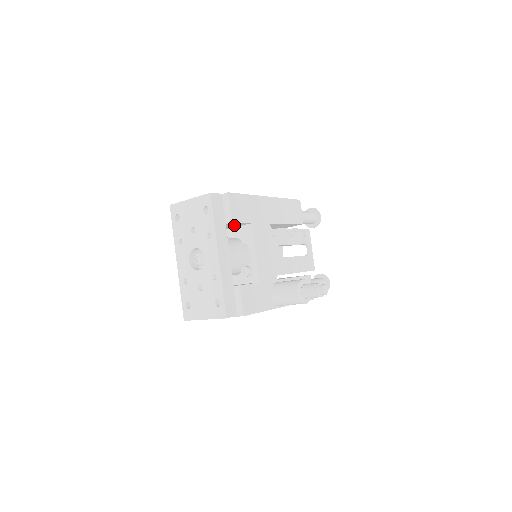
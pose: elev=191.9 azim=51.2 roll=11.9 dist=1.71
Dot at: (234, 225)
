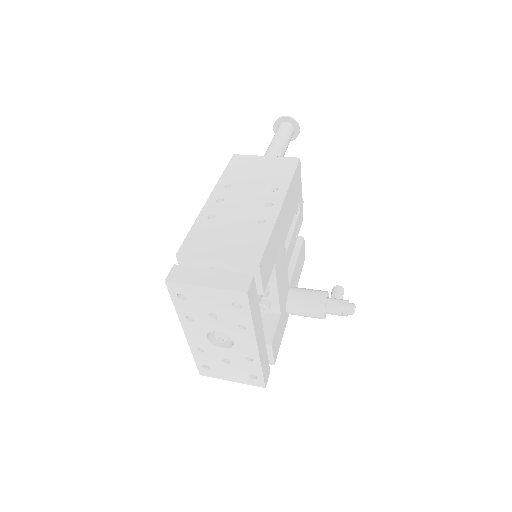
Dot at: occluded
